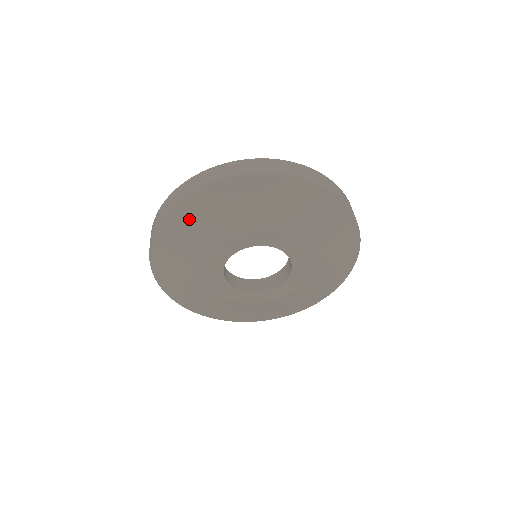
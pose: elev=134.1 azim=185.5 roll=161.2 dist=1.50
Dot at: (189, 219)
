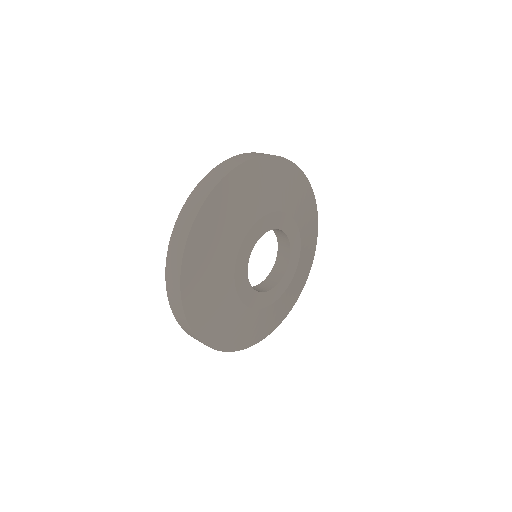
Dot at: (246, 183)
